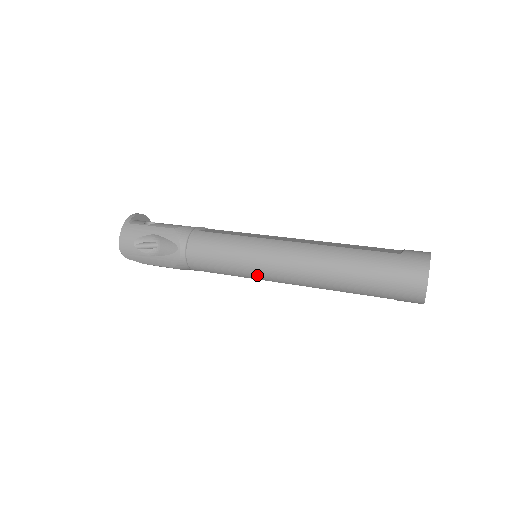
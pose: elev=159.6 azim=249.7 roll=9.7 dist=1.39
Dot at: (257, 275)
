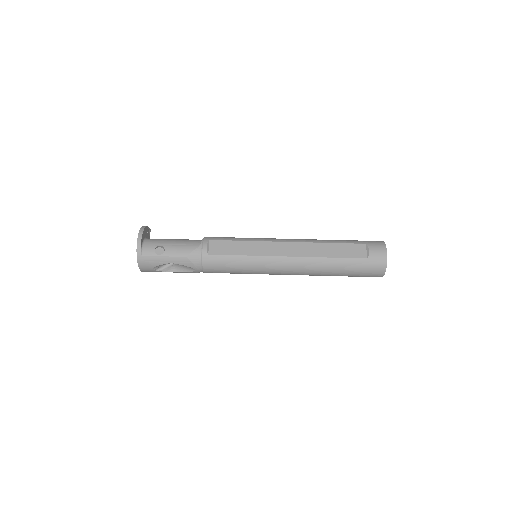
Dot at: occluded
